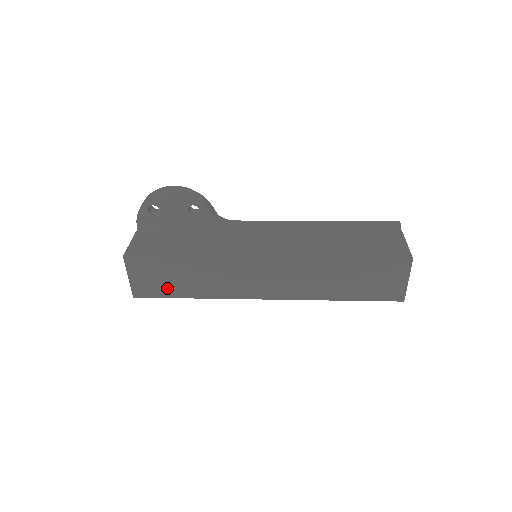
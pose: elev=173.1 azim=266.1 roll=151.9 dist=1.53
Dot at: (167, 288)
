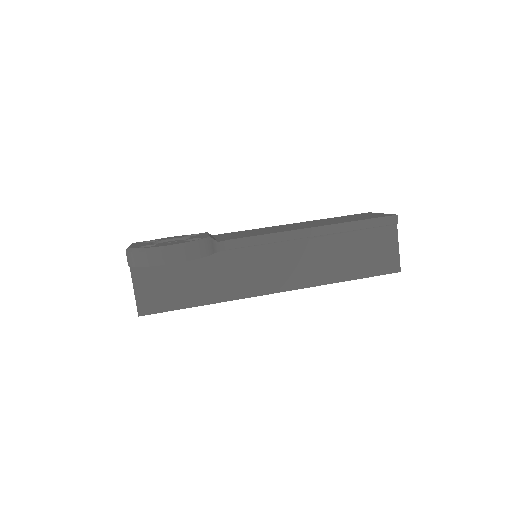
Dot at: occluded
